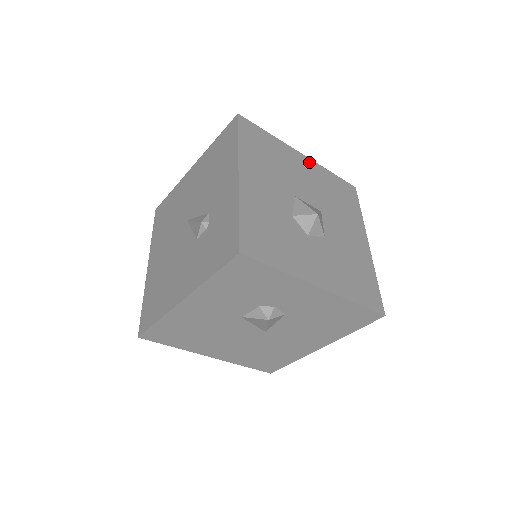
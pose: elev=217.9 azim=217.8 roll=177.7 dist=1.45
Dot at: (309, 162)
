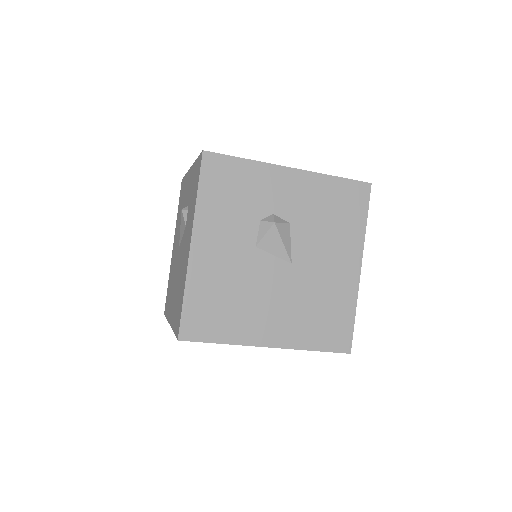
Dot at: occluded
